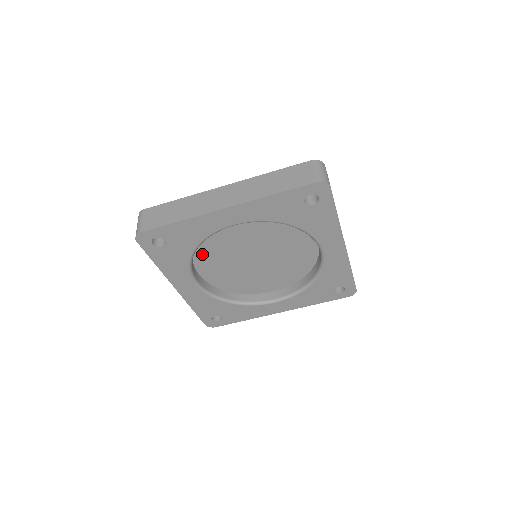
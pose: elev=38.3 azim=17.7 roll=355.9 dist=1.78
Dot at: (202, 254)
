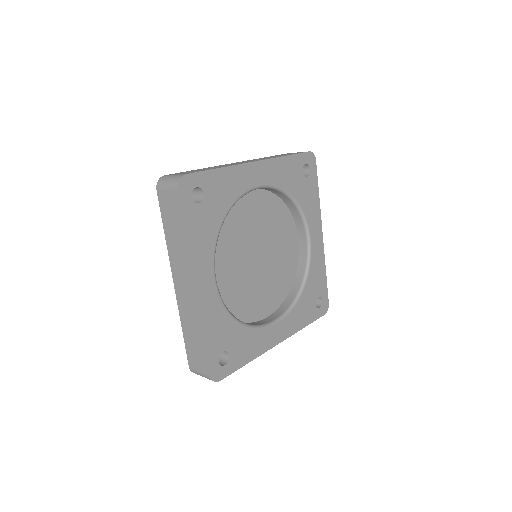
Dot at: occluded
